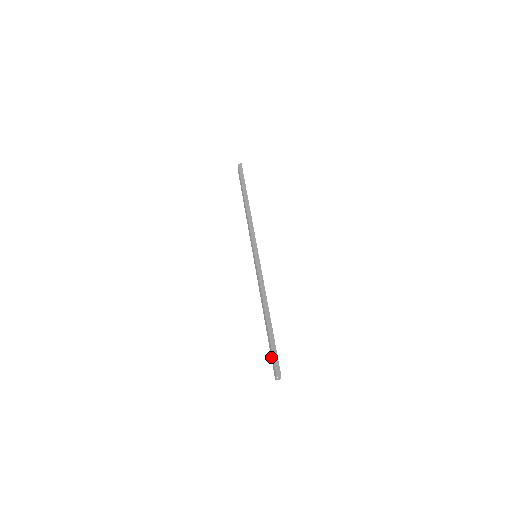
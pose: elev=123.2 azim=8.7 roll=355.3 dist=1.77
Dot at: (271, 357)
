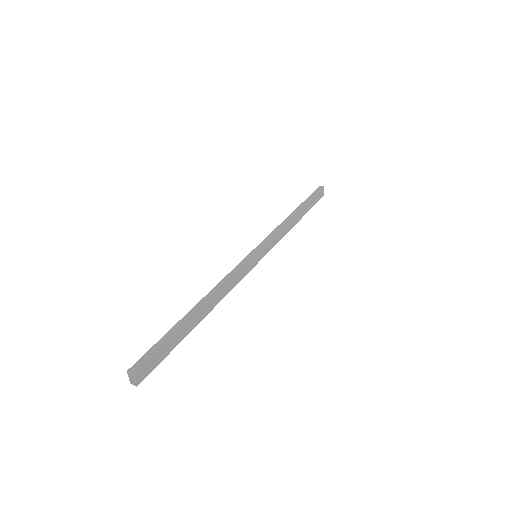
Dot at: occluded
